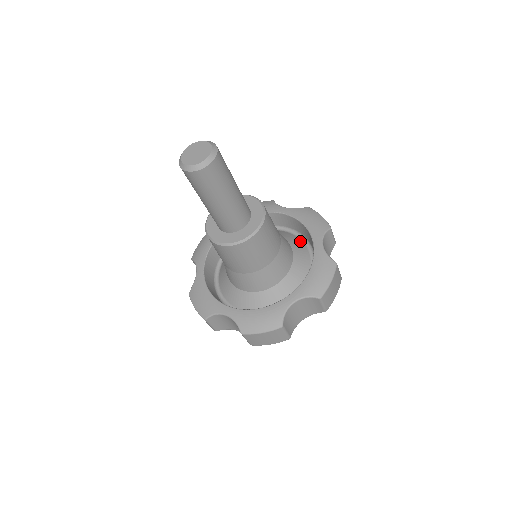
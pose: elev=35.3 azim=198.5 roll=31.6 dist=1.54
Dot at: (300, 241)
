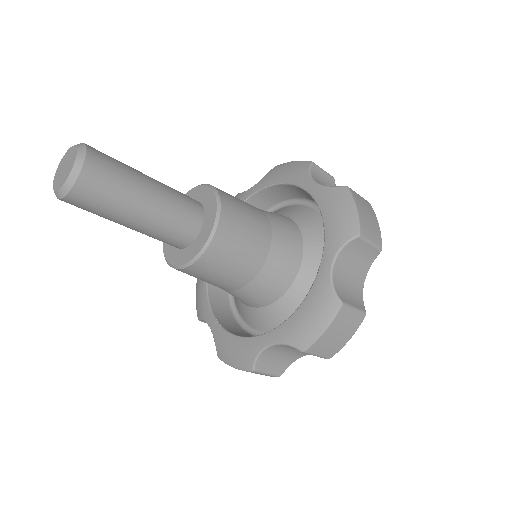
Dot at: occluded
